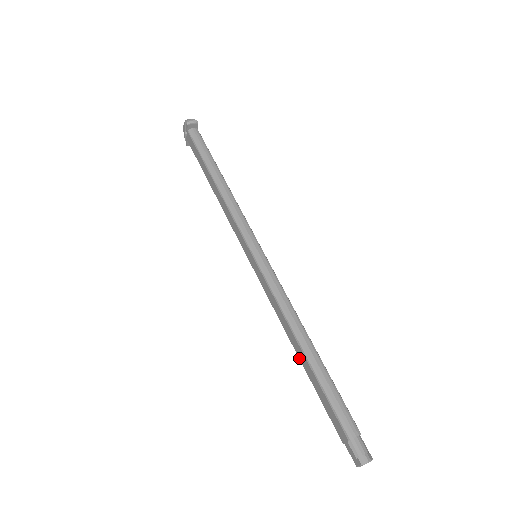
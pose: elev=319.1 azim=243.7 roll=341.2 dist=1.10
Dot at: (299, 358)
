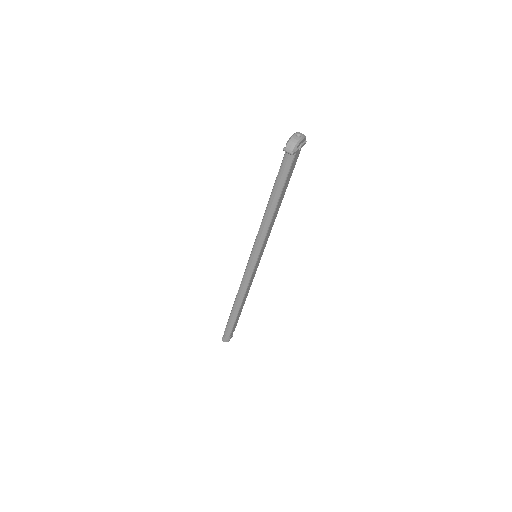
Dot at: occluded
